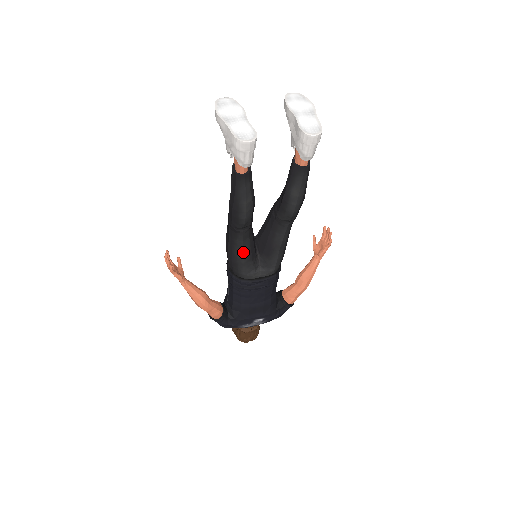
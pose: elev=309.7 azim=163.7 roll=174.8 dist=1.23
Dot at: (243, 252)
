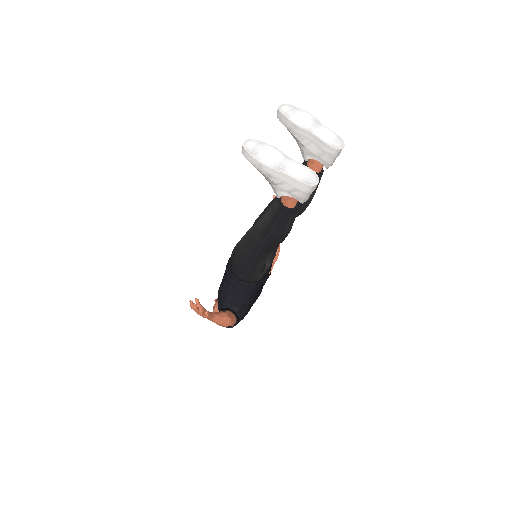
Dot at: occluded
